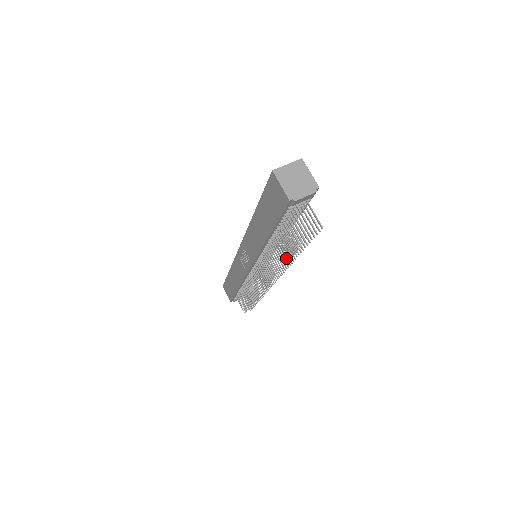
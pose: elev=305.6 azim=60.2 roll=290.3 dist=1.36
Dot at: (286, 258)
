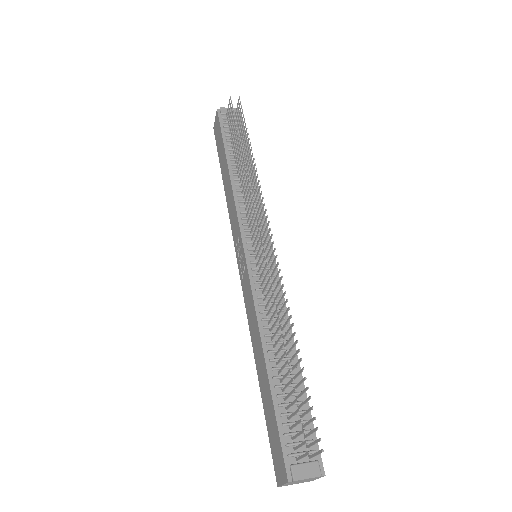
Dot at: (241, 151)
